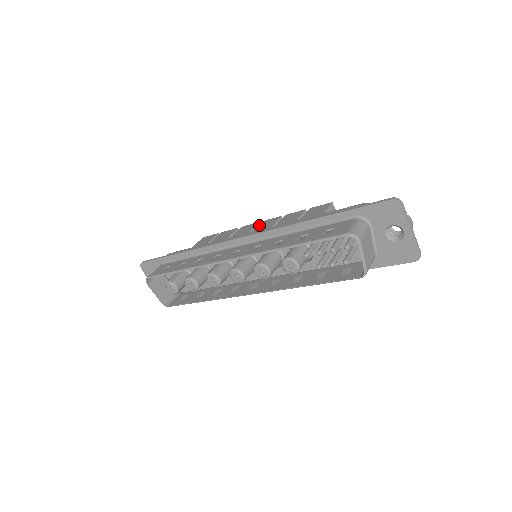
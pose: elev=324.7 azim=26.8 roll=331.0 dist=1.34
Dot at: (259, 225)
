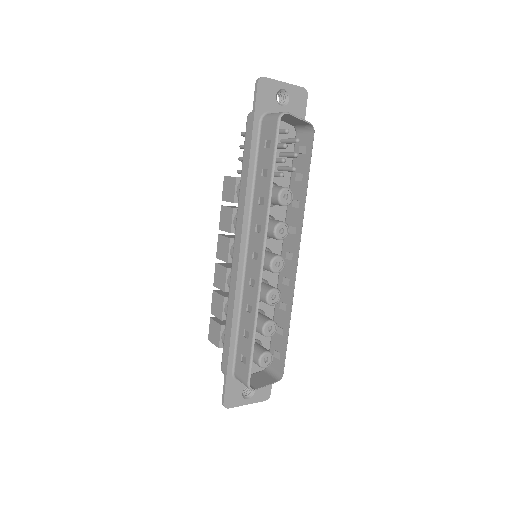
Dot at: (220, 258)
